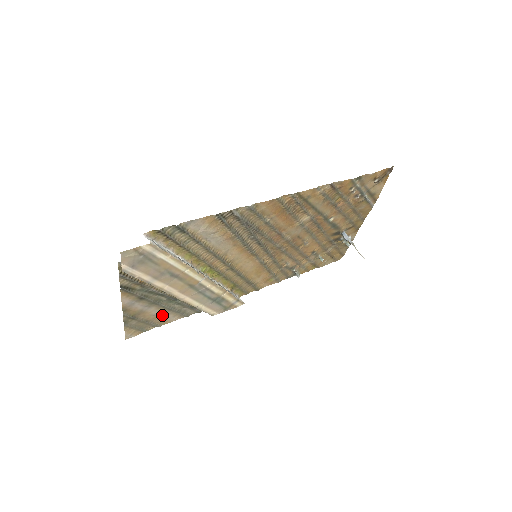
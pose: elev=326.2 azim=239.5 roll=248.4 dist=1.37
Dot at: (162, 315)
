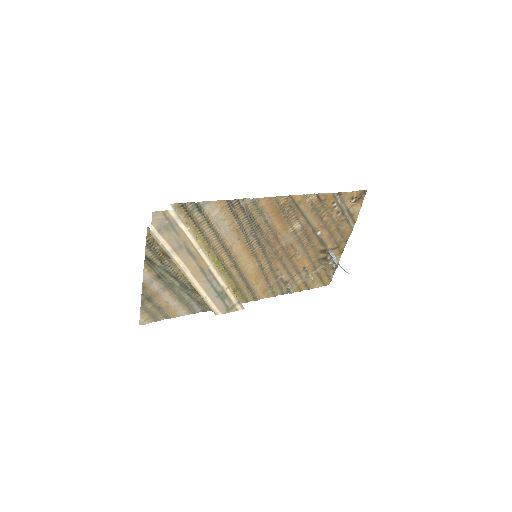
Dot at: (173, 305)
